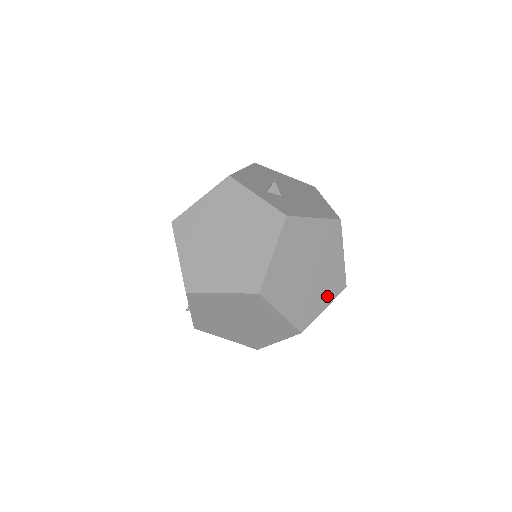
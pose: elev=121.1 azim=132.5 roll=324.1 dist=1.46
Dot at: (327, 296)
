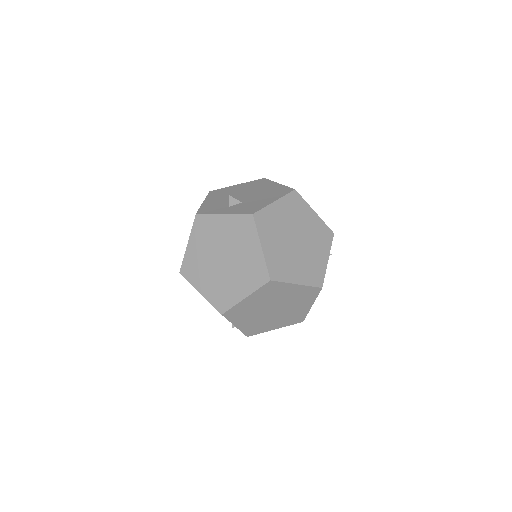
Dot at: (323, 250)
